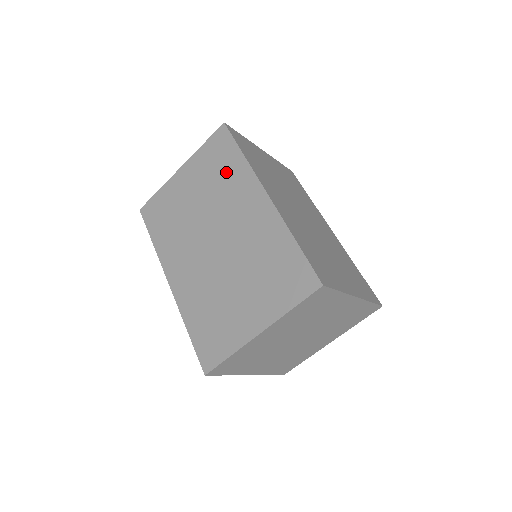
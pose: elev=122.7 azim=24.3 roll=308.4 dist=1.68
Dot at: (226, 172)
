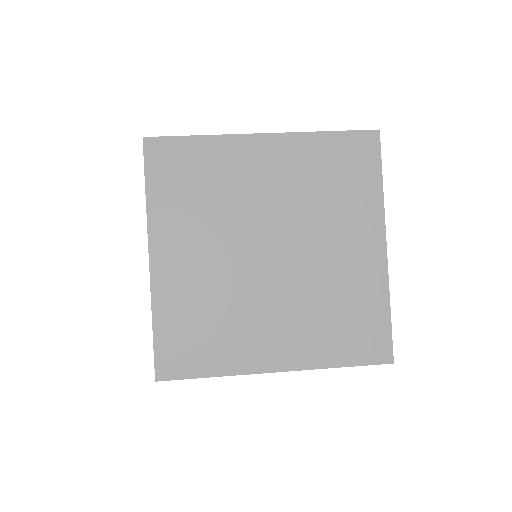
Dot at: occluded
